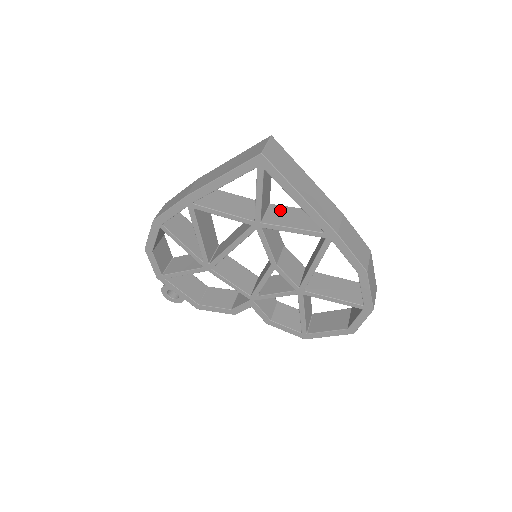
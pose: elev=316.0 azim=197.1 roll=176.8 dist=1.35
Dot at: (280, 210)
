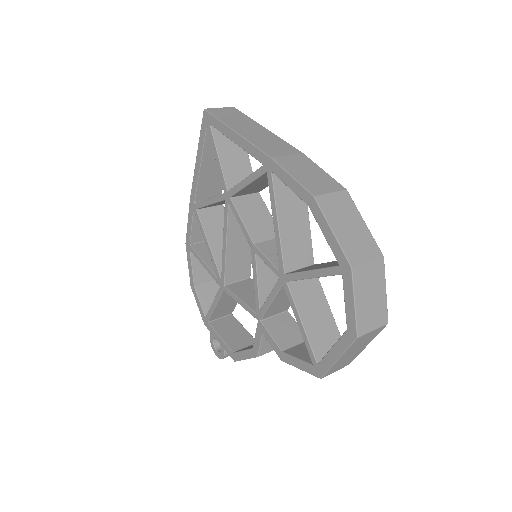
Dot at: occluded
